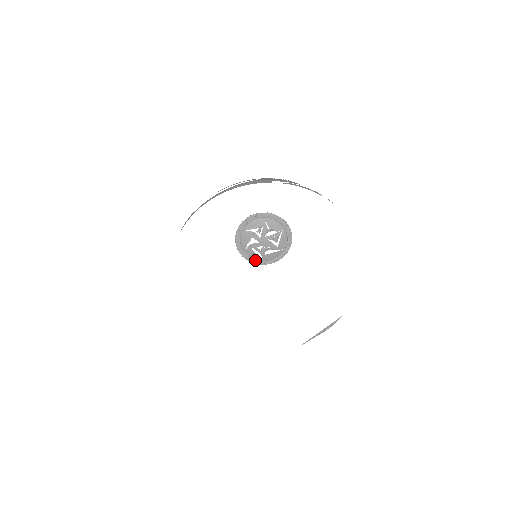
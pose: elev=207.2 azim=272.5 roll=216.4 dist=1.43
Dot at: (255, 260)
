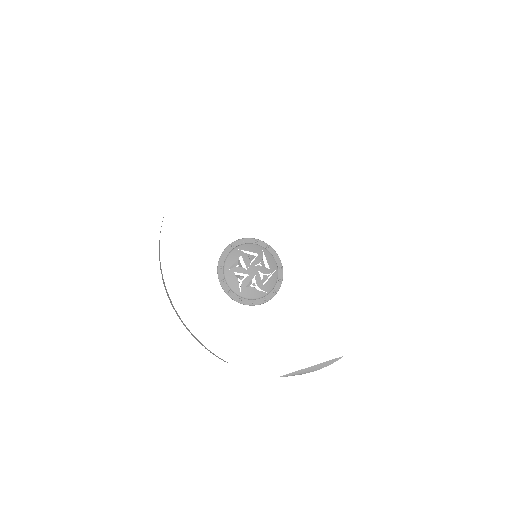
Dot at: (230, 290)
